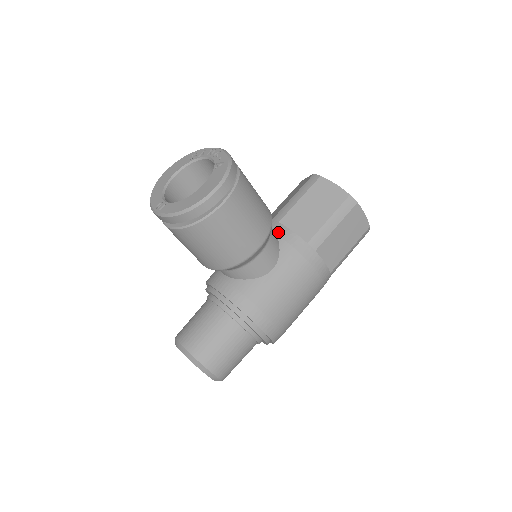
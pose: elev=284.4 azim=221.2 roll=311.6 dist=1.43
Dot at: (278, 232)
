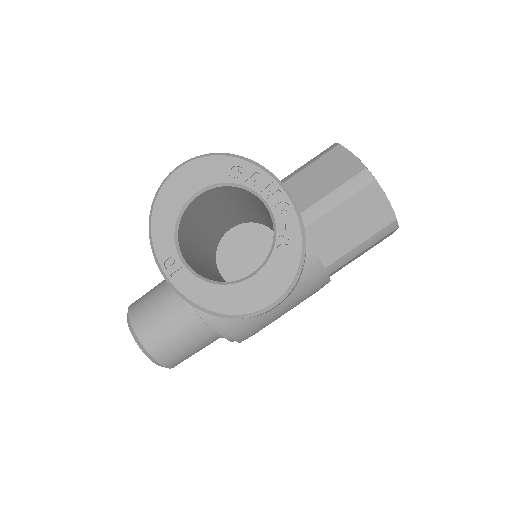
Dot at: occluded
